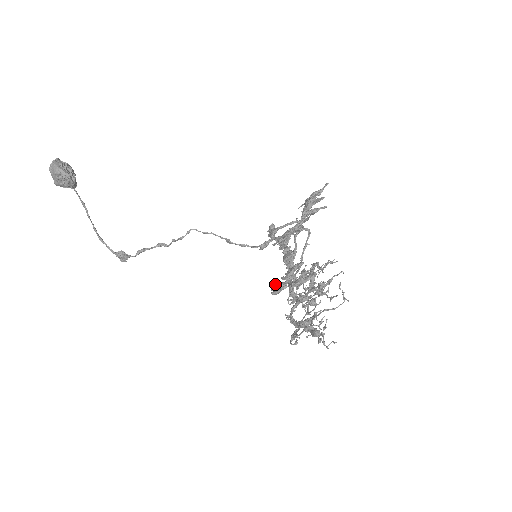
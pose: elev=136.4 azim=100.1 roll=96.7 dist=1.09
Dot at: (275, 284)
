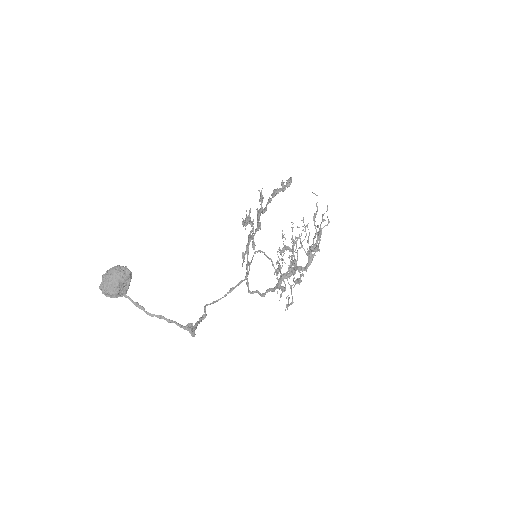
Dot at: (286, 182)
